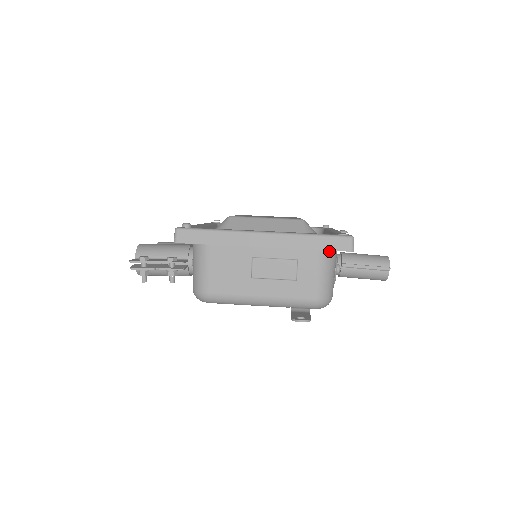
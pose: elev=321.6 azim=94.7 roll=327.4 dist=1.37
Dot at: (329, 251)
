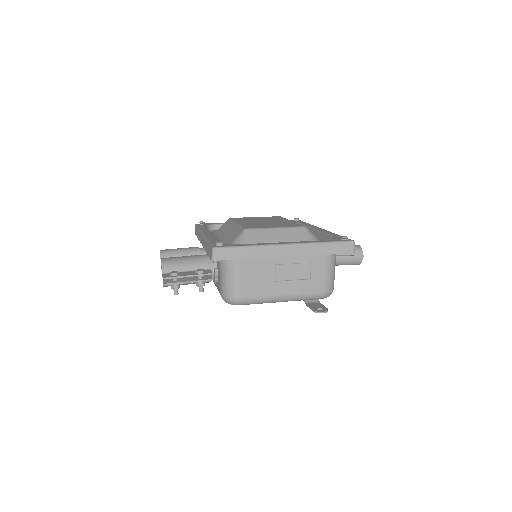
Dot at: occluded
